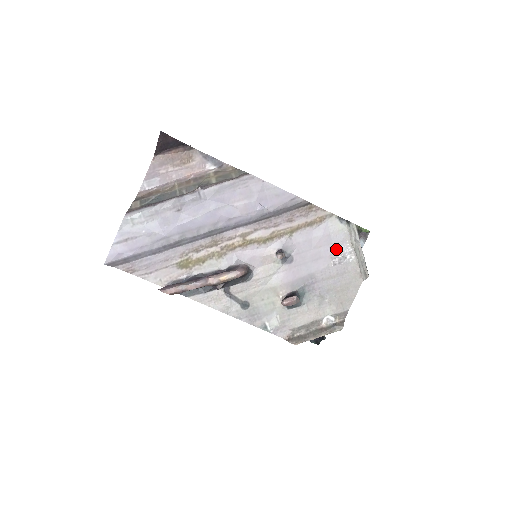
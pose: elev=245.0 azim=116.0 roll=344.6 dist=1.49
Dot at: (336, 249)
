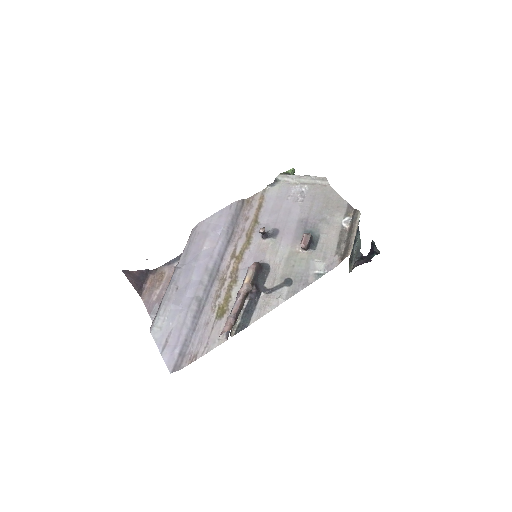
Dot at: (291, 196)
